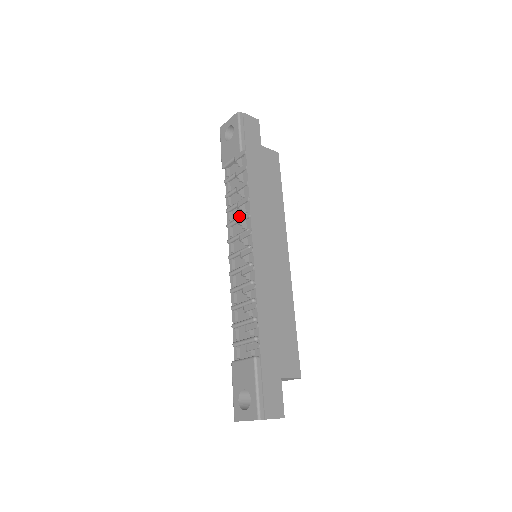
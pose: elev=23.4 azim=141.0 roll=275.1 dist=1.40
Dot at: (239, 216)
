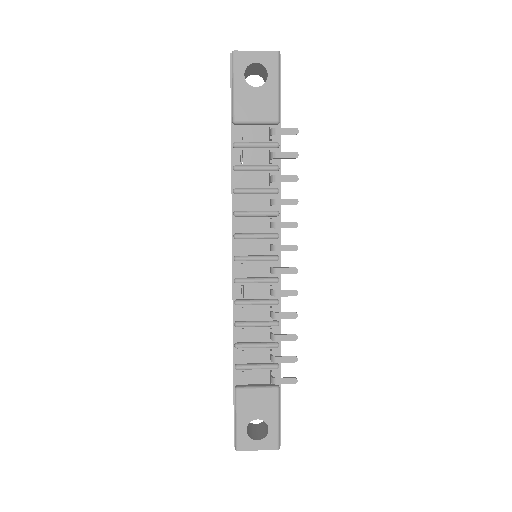
Dot at: (258, 208)
